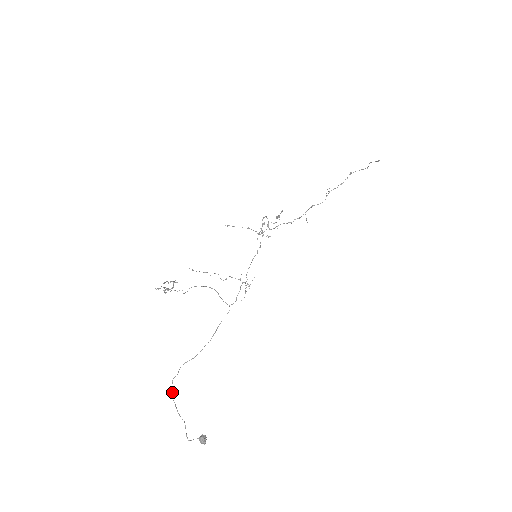
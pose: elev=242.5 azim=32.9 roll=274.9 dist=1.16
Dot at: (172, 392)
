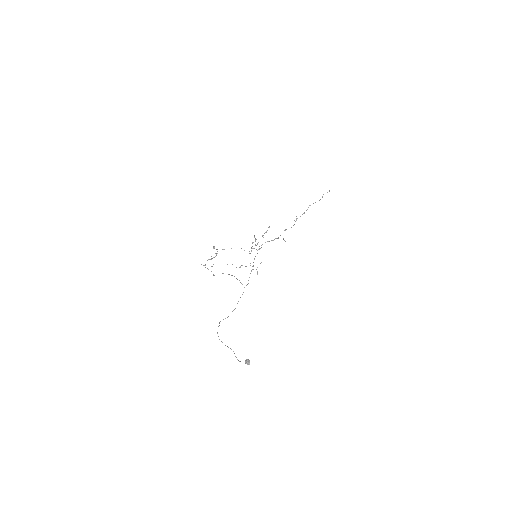
Dot at: (218, 336)
